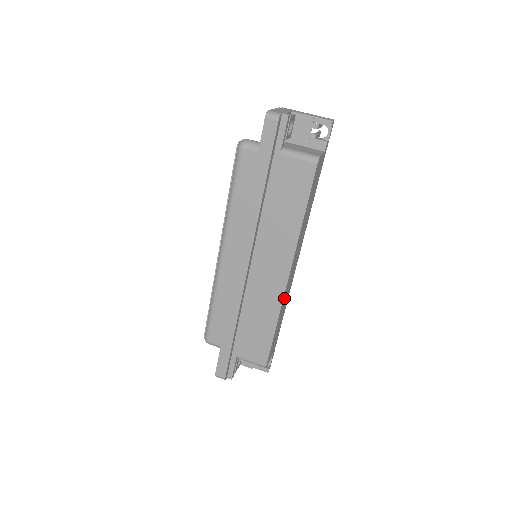
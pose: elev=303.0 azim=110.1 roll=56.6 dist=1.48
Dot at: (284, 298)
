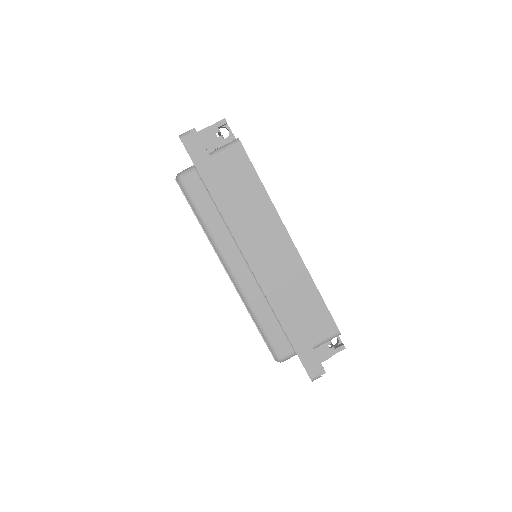
Dot at: occluded
